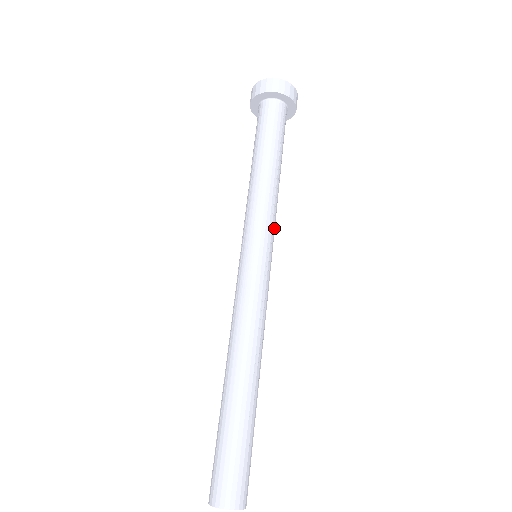
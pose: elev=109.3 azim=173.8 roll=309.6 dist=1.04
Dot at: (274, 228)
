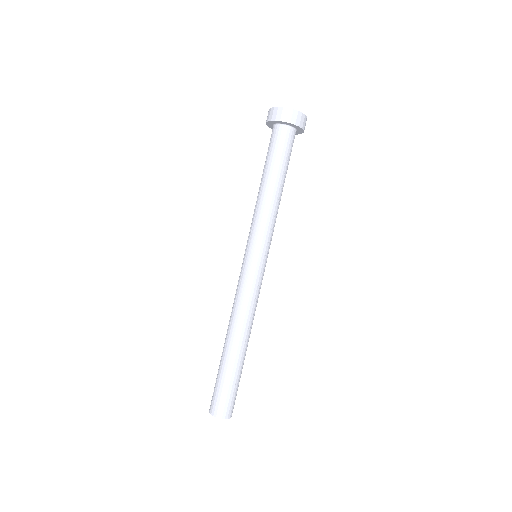
Dot at: occluded
